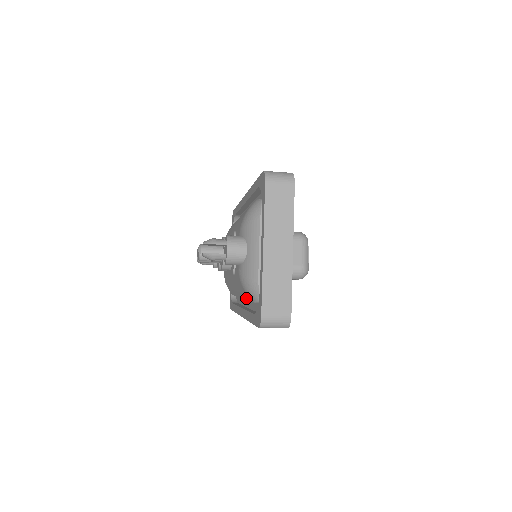
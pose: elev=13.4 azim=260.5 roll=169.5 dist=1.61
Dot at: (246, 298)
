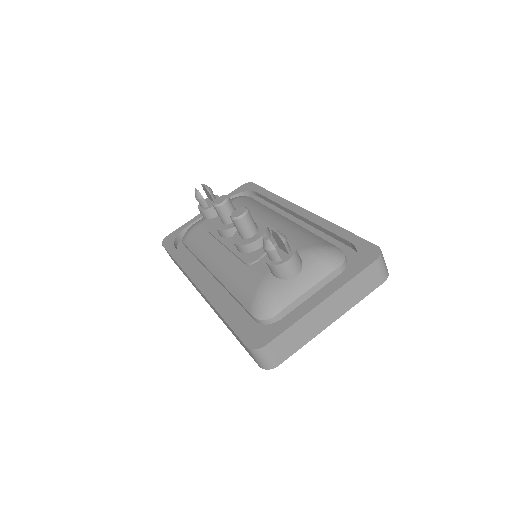
Dot at: (235, 293)
